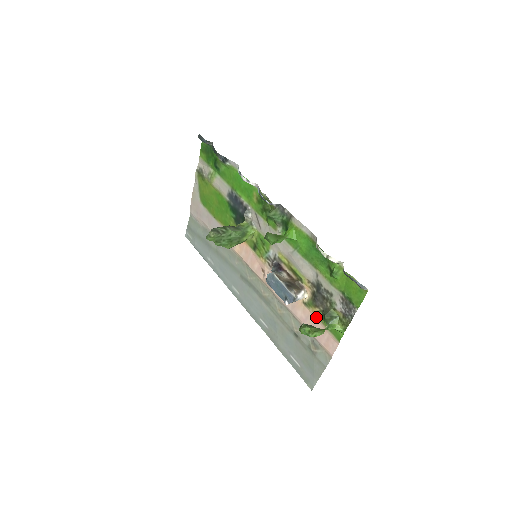
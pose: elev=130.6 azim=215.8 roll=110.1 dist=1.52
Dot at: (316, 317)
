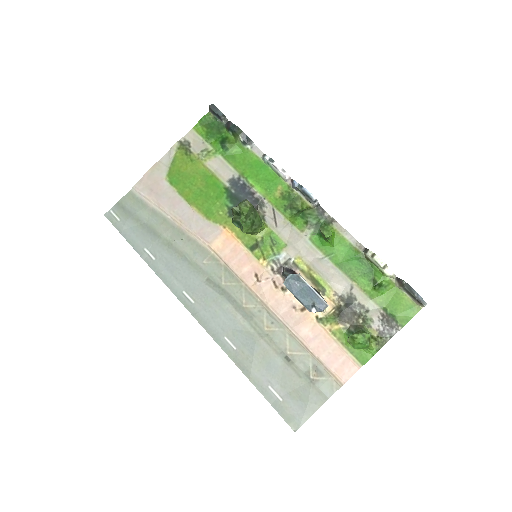
Dot at: (333, 336)
